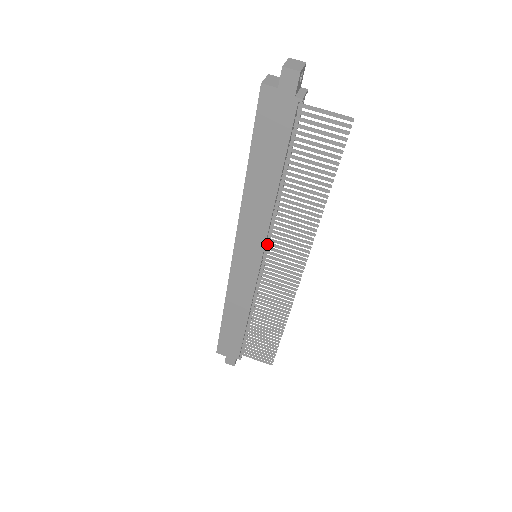
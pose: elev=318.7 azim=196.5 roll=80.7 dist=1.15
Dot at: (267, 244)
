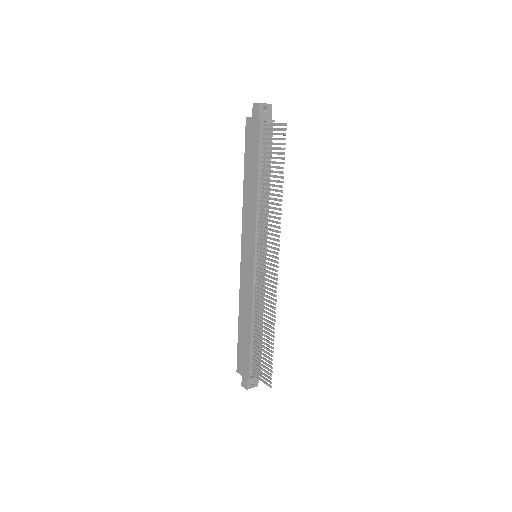
Dot at: (258, 240)
